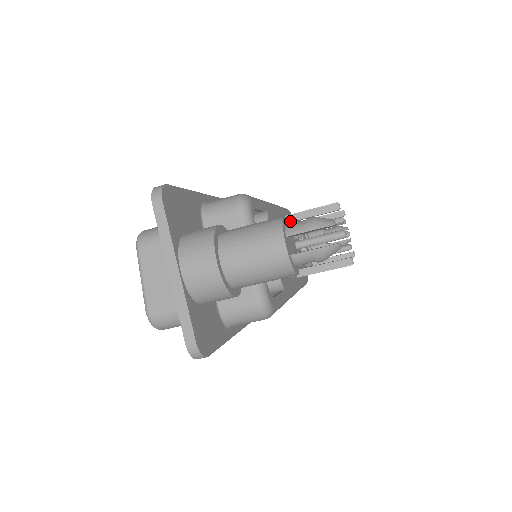
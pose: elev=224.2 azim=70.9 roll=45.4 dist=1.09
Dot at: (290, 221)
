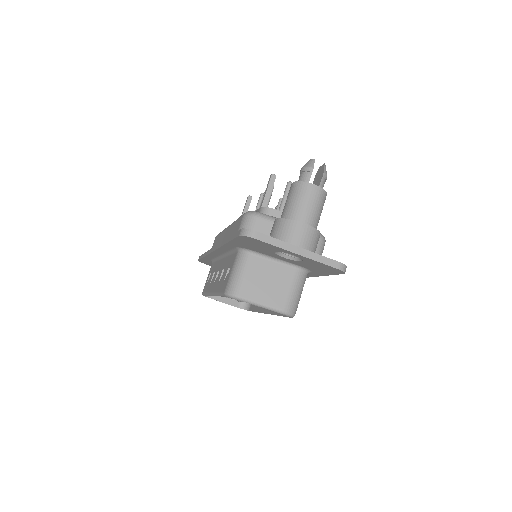
Dot at: (266, 206)
